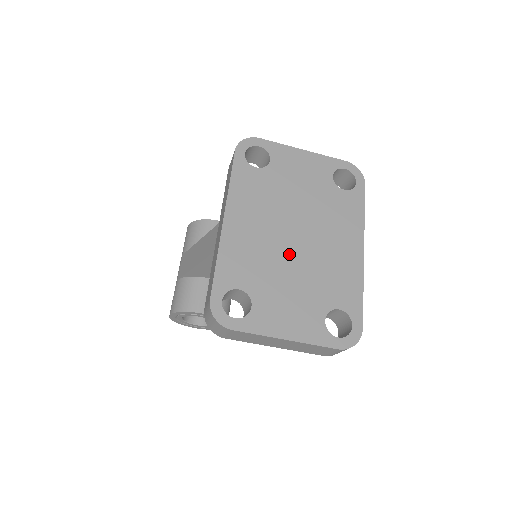
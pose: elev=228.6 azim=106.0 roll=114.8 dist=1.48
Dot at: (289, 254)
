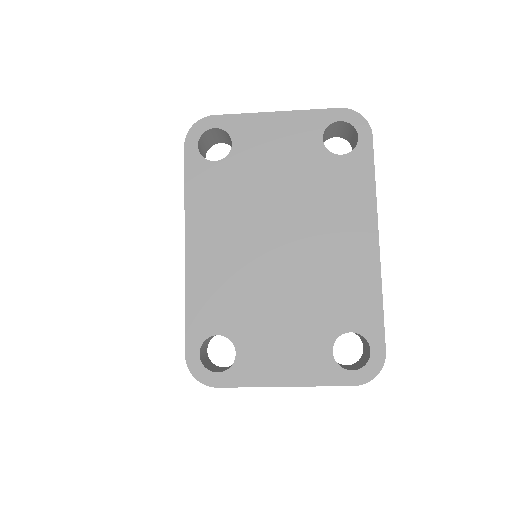
Dot at: (274, 272)
